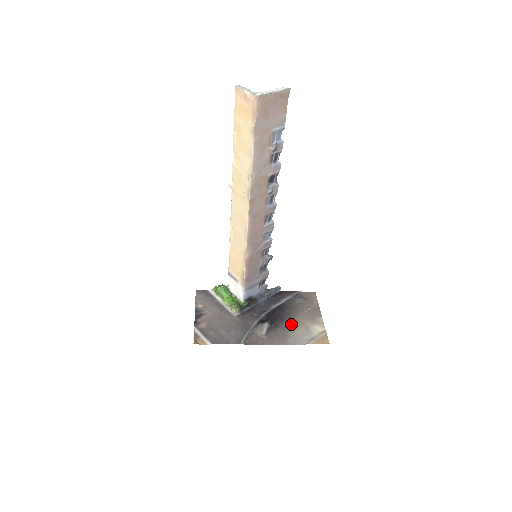
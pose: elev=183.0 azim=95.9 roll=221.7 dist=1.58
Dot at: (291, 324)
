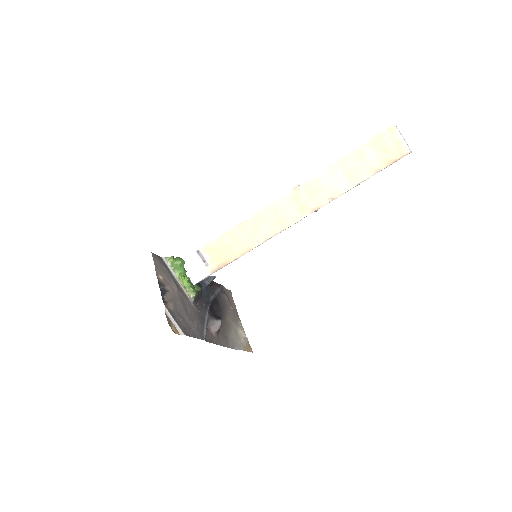
Dot at: (226, 323)
